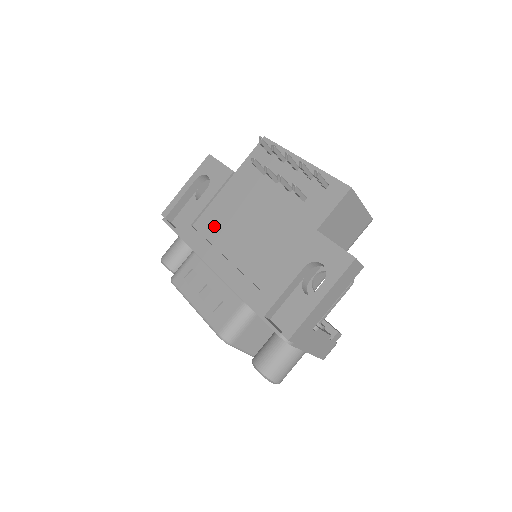
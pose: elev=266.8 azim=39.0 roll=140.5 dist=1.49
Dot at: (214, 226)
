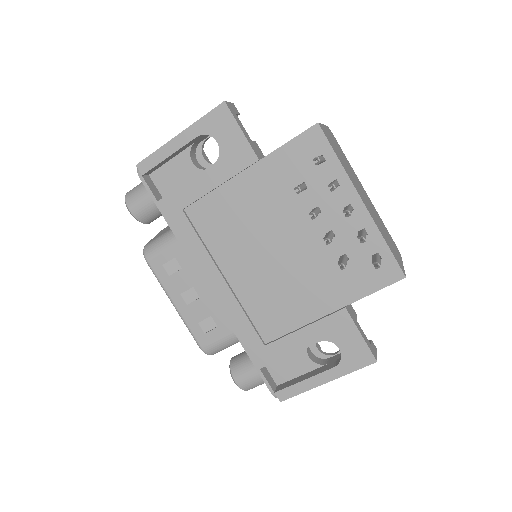
Dot at: (216, 228)
